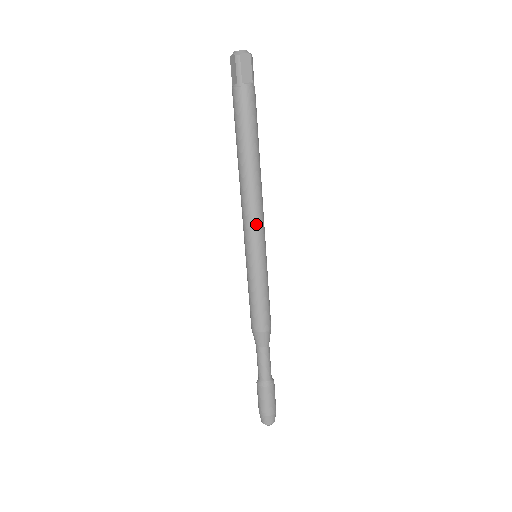
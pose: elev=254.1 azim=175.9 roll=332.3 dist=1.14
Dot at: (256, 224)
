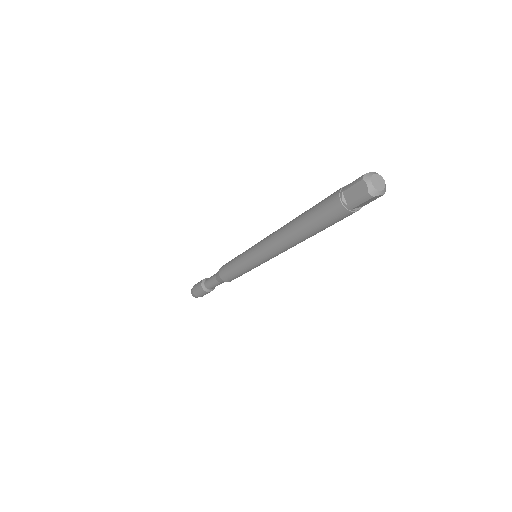
Dot at: (273, 257)
